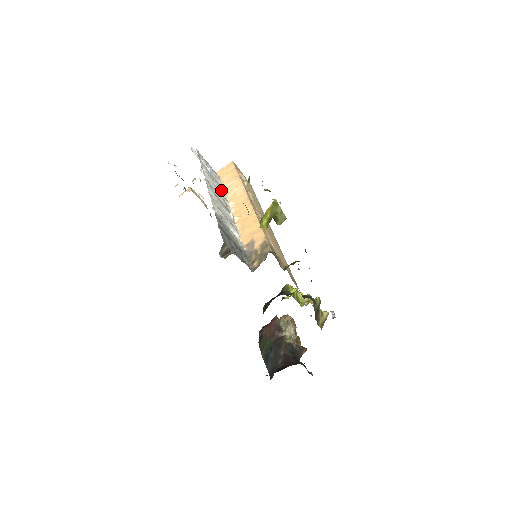
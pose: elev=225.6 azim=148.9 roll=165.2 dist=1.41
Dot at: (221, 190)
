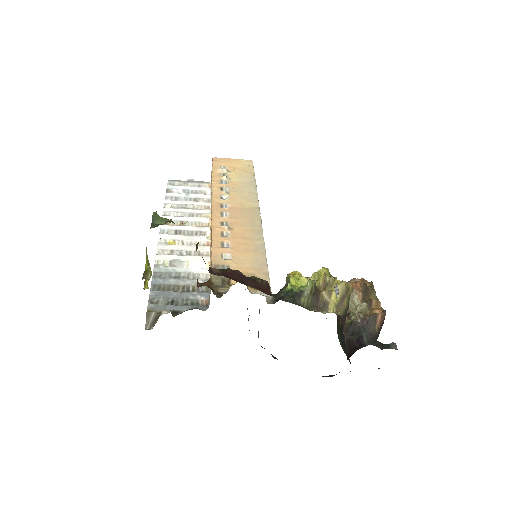
Dot at: (201, 207)
